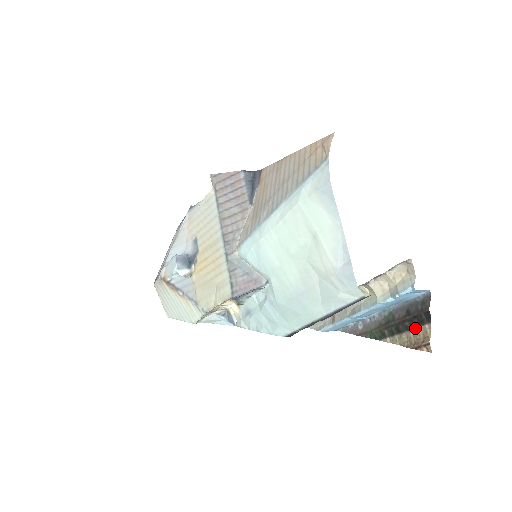
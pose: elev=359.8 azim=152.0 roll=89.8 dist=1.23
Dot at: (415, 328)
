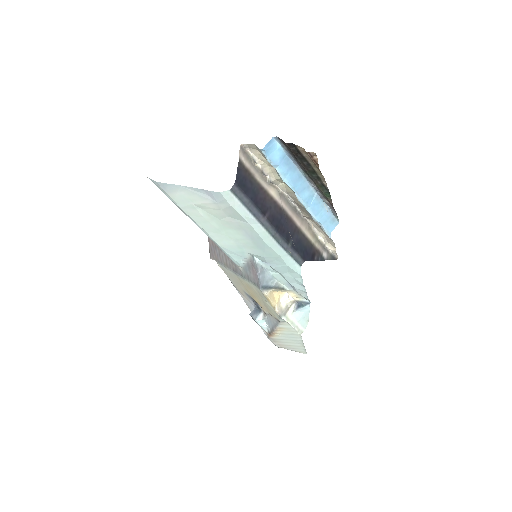
Dot at: (305, 158)
